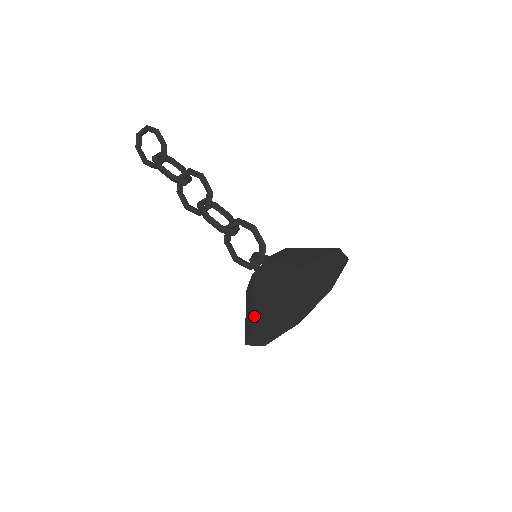
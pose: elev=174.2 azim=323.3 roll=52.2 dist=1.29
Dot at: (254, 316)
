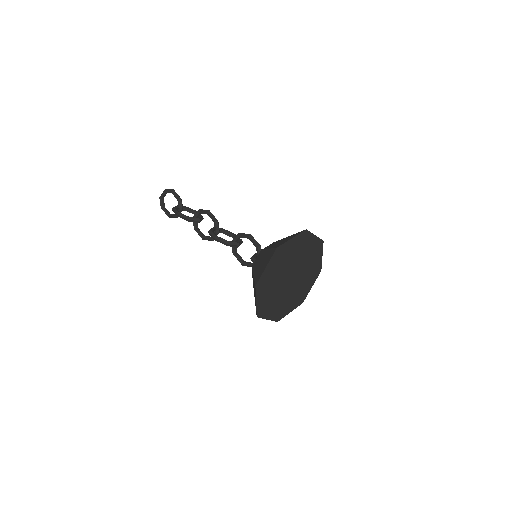
Dot at: (255, 290)
